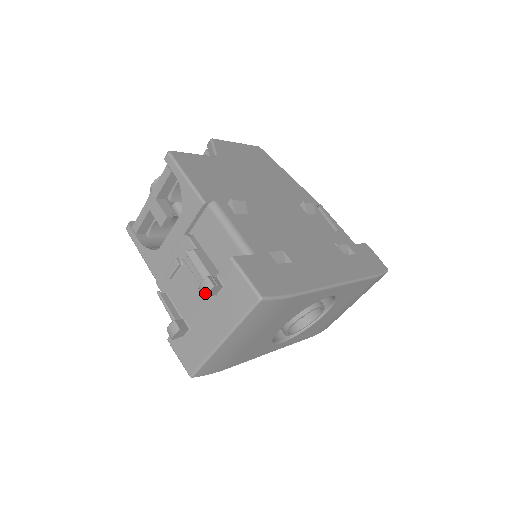
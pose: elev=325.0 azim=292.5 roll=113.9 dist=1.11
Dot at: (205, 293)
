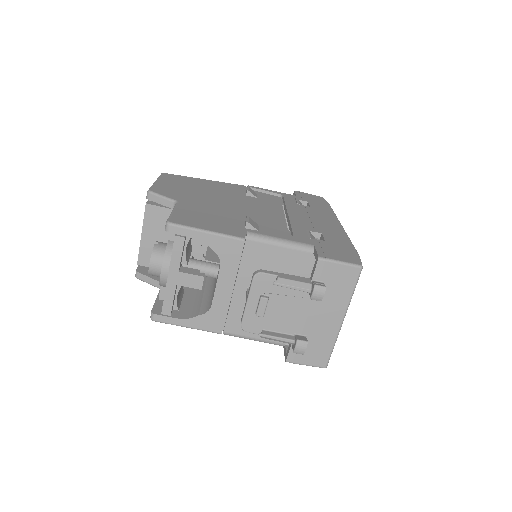
Dot at: (322, 297)
